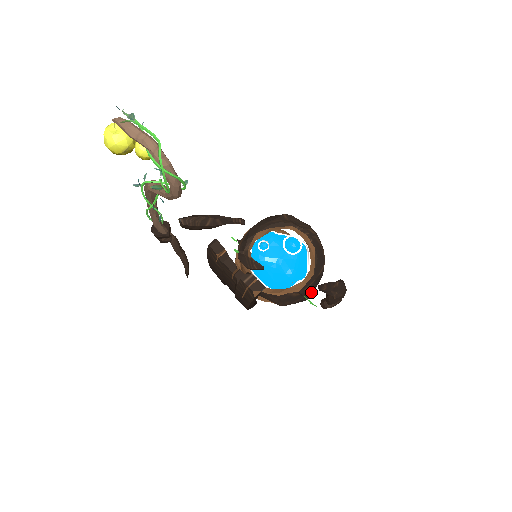
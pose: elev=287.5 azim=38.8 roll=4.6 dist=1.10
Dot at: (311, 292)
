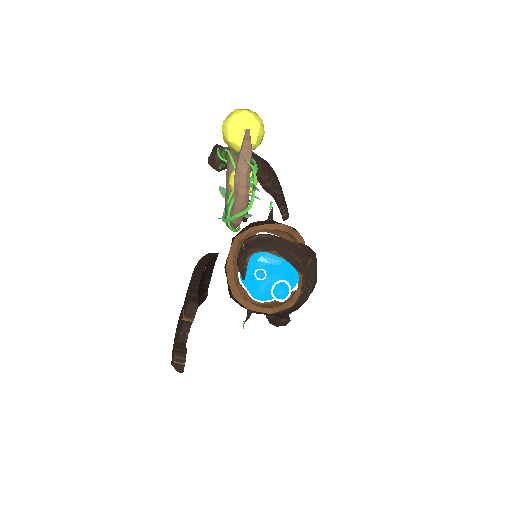
Dot at: occluded
